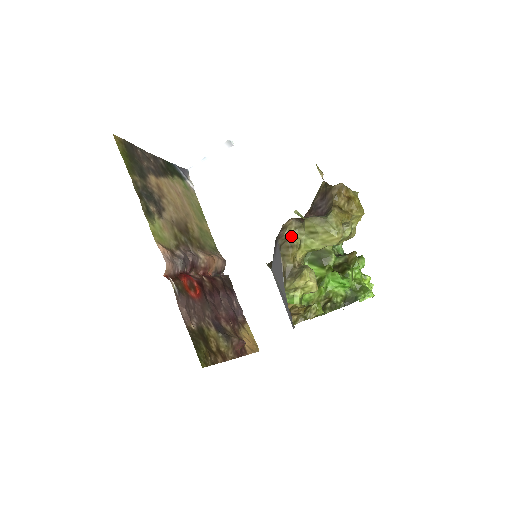
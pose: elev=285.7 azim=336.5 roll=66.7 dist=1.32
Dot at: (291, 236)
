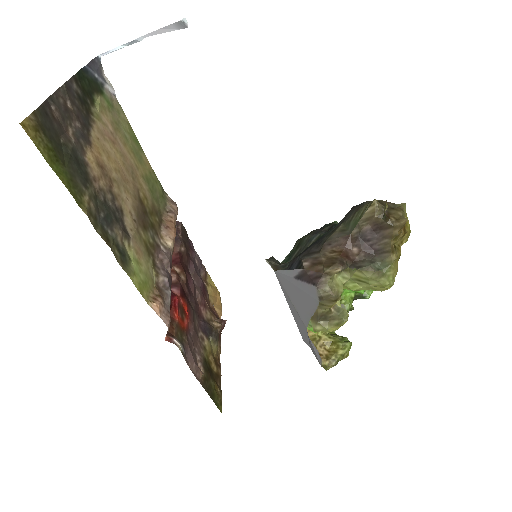
Dot at: (336, 286)
